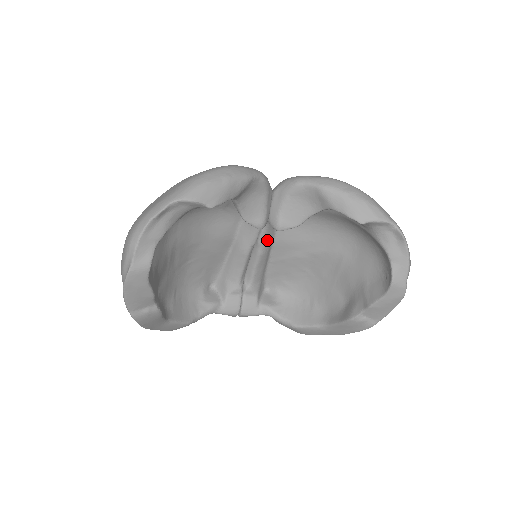
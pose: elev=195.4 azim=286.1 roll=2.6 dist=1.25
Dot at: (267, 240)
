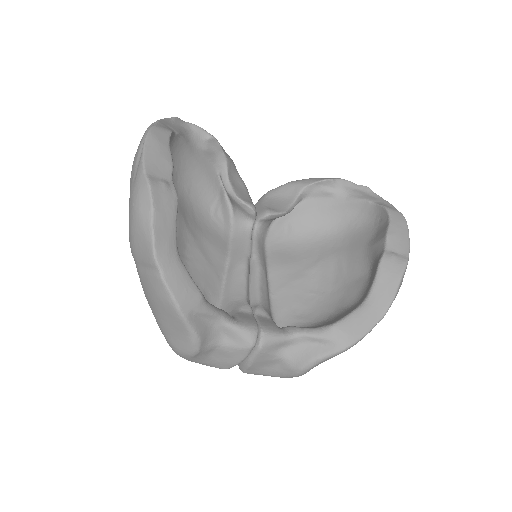
Dot at: (261, 255)
